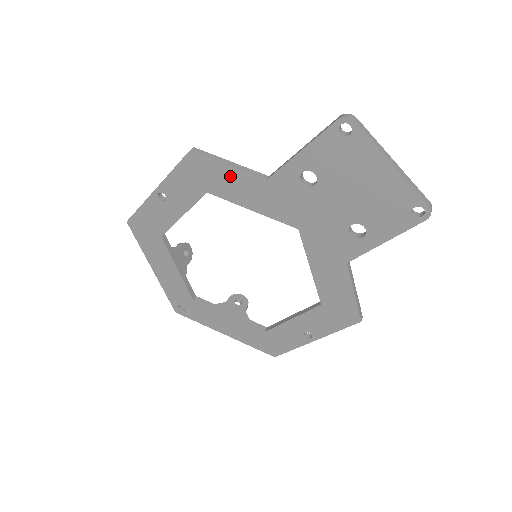
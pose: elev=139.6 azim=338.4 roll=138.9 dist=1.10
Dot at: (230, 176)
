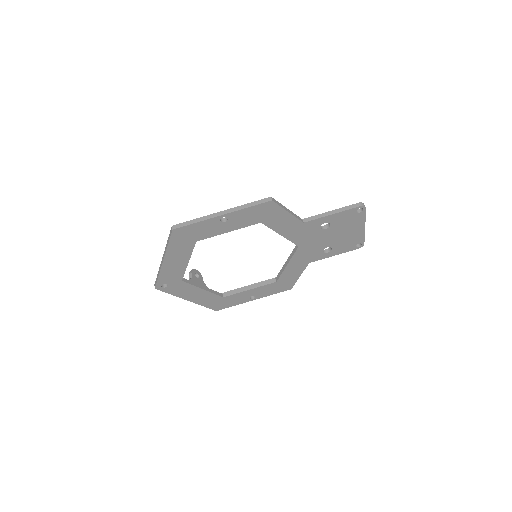
Dot at: (285, 217)
